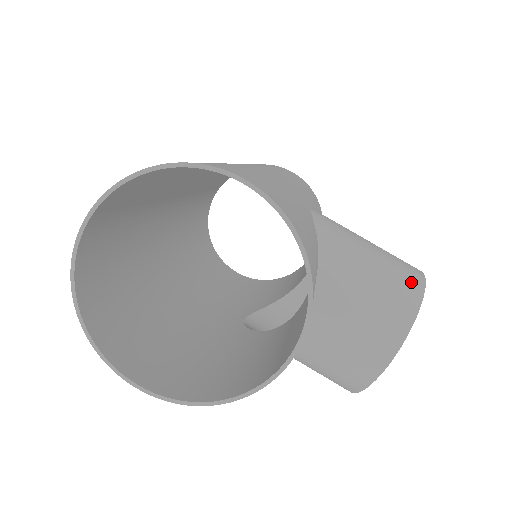
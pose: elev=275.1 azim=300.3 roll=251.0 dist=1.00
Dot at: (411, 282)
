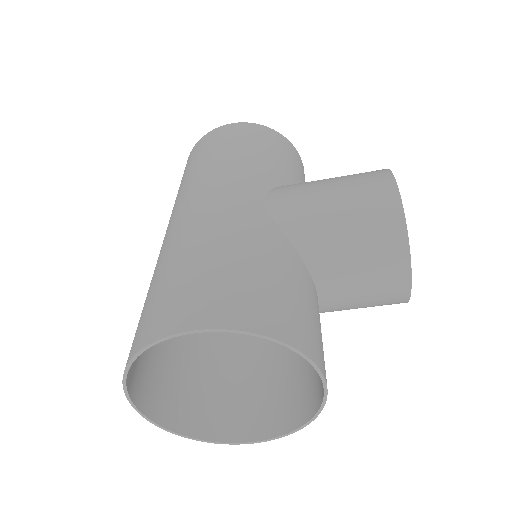
Dot at: (387, 210)
